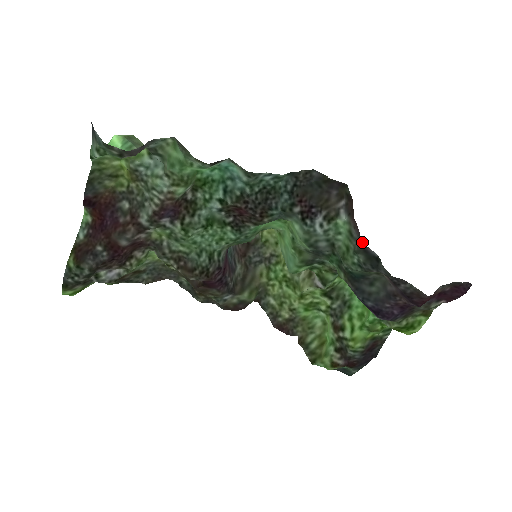
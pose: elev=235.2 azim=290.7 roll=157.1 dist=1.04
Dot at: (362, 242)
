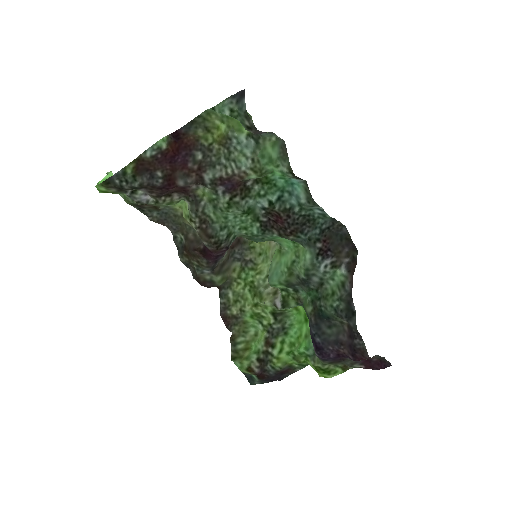
Dot at: (351, 295)
